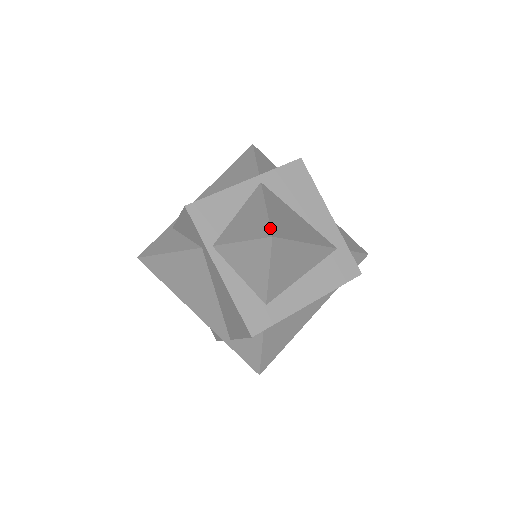
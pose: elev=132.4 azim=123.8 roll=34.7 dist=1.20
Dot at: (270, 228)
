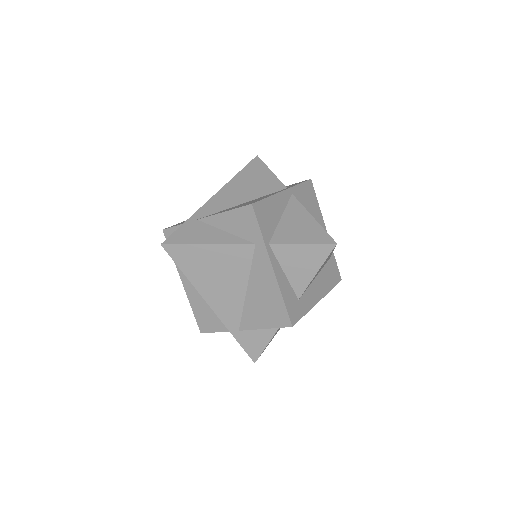
Dot at: (330, 236)
